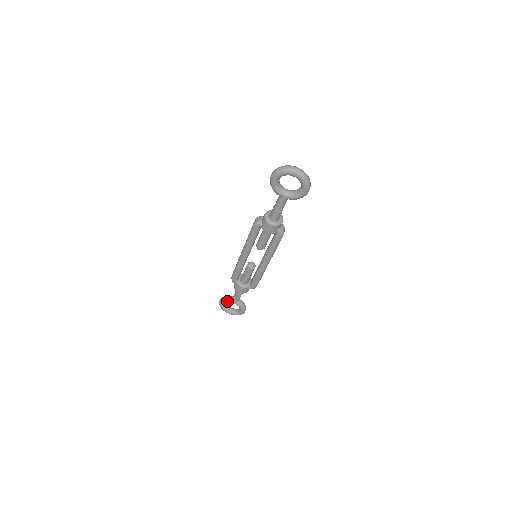
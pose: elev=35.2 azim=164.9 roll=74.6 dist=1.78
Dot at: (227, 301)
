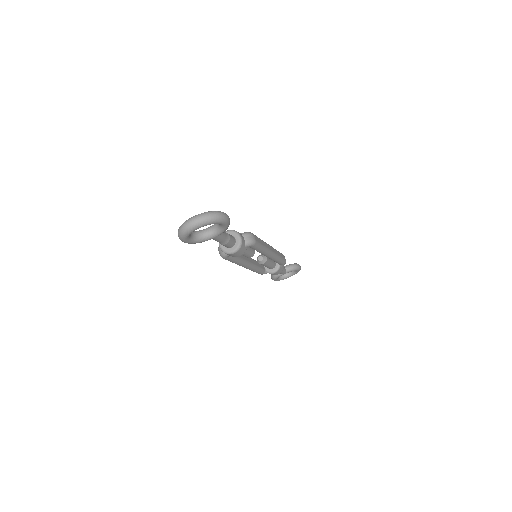
Dot at: (277, 277)
